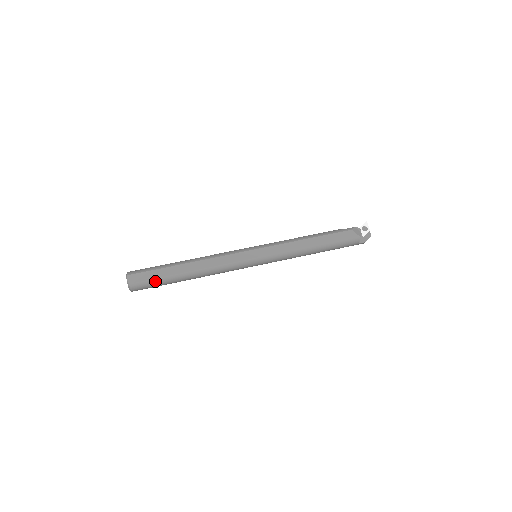
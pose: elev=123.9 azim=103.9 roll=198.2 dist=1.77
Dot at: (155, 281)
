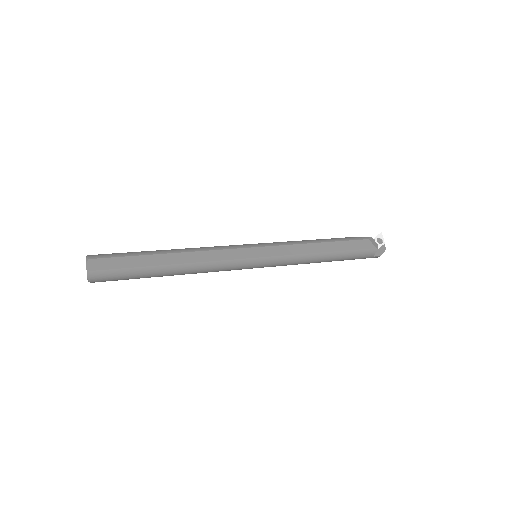
Dot at: (126, 271)
